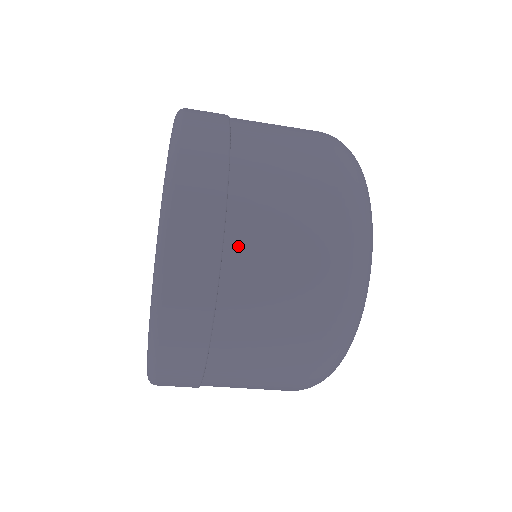
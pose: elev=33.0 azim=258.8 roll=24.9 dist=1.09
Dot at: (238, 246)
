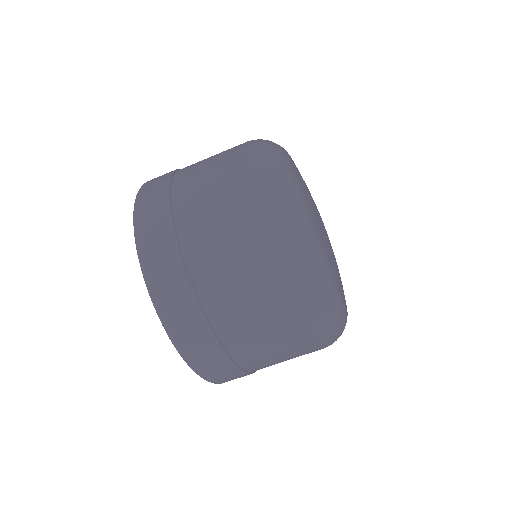
Dot at: (183, 214)
